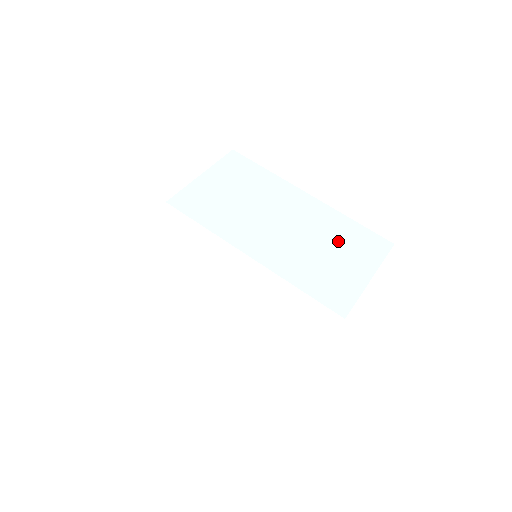
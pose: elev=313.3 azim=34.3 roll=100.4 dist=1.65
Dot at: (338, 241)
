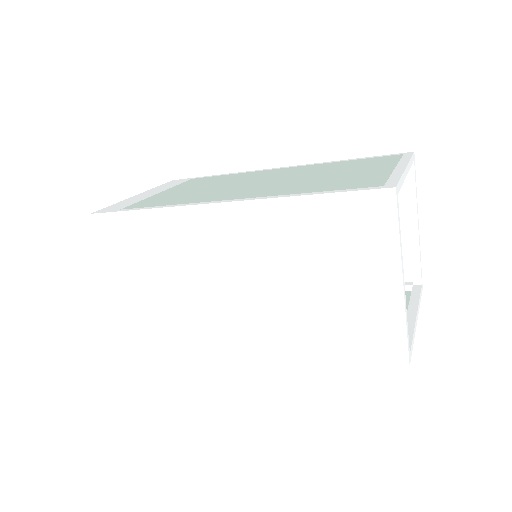
Dot at: (336, 169)
